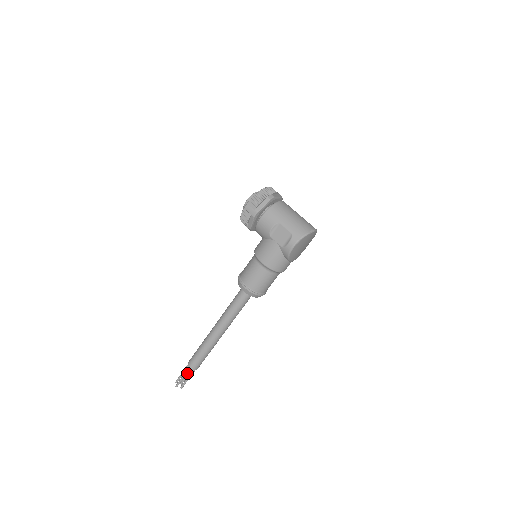
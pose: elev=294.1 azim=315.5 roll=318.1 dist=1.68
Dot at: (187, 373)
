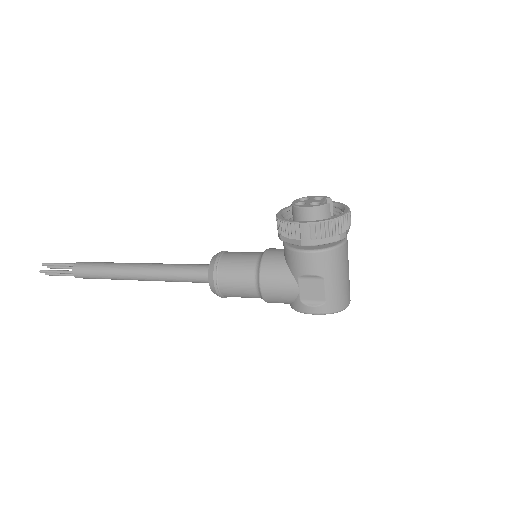
Dot at: (64, 266)
